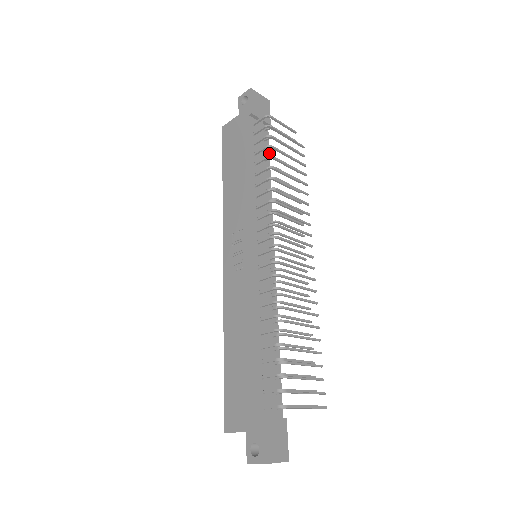
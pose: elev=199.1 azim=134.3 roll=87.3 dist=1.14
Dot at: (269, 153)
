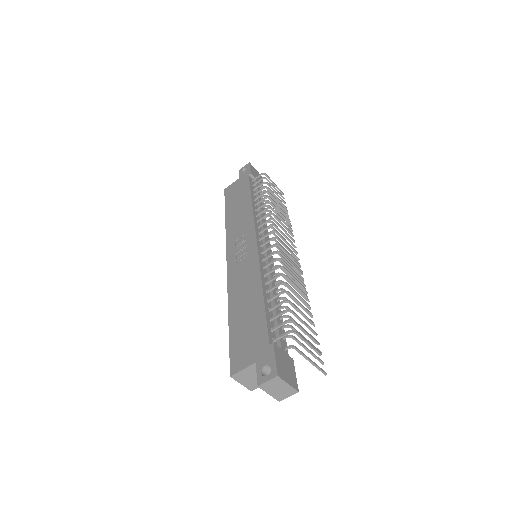
Dot at: occluded
